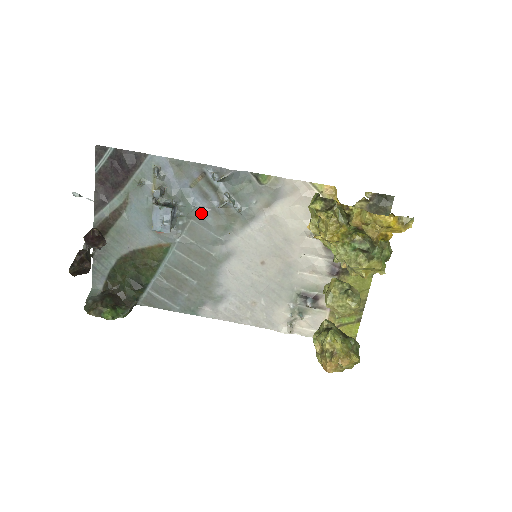
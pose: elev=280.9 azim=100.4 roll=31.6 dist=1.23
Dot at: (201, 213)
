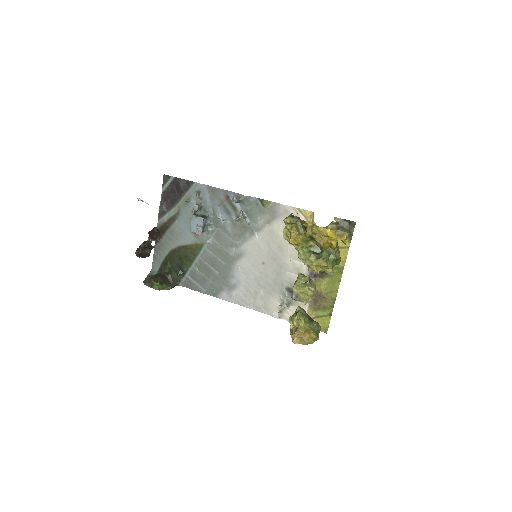
Dot at: (224, 224)
